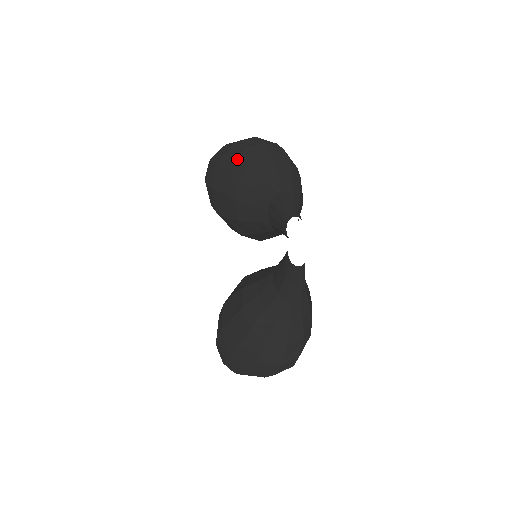
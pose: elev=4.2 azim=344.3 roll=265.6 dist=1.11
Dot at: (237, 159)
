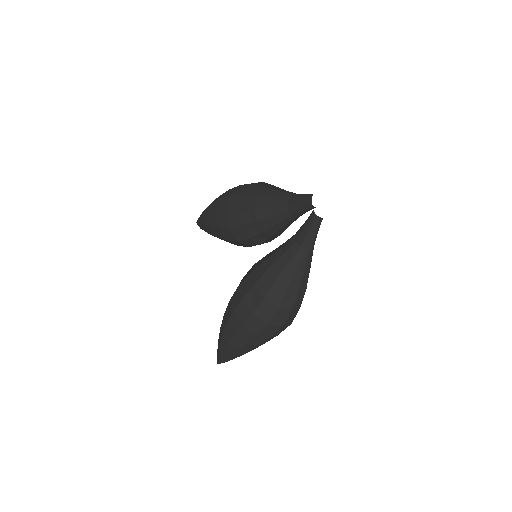
Dot at: (250, 188)
